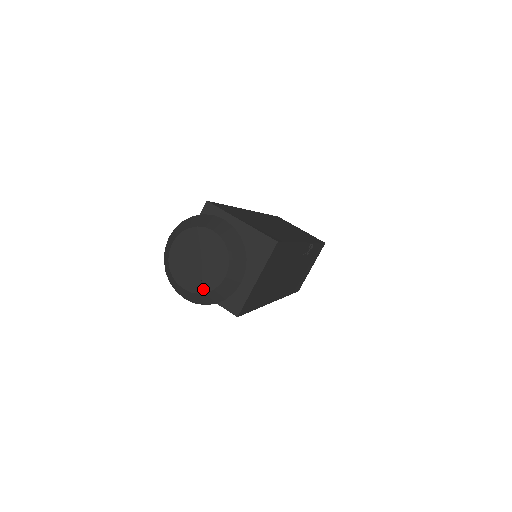
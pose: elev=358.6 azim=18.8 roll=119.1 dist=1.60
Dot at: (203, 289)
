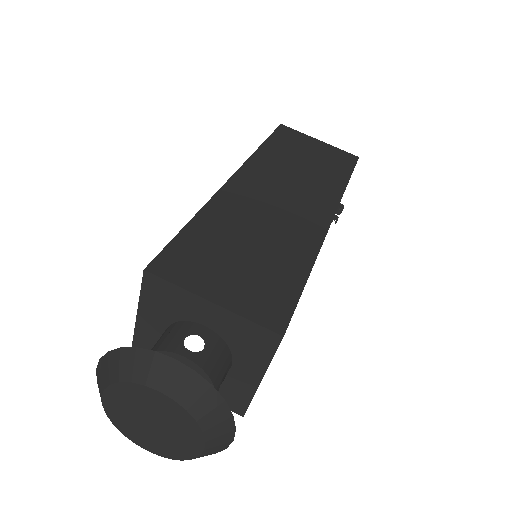
Dot at: (175, 456)
